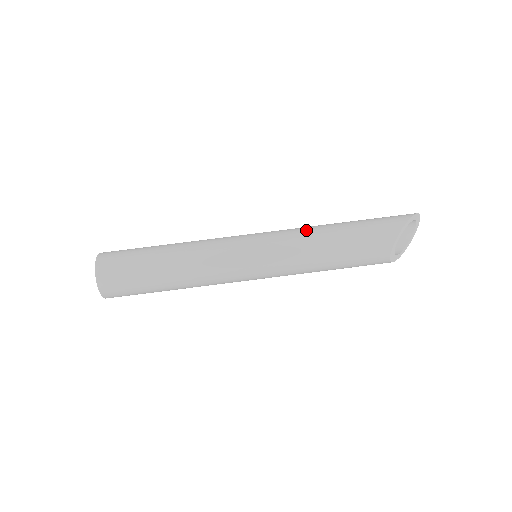
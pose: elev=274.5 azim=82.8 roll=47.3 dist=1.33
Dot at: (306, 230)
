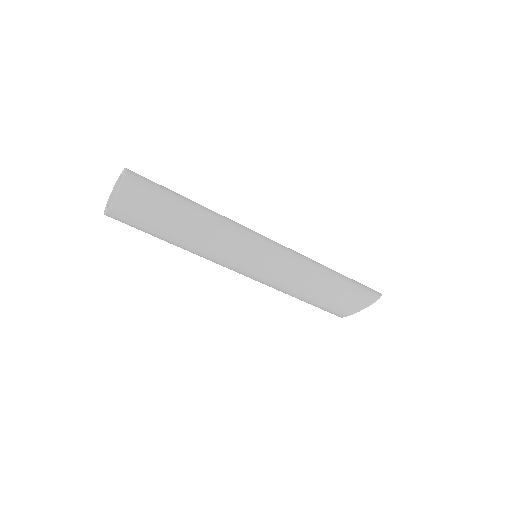
Dot at: (308, 266)
